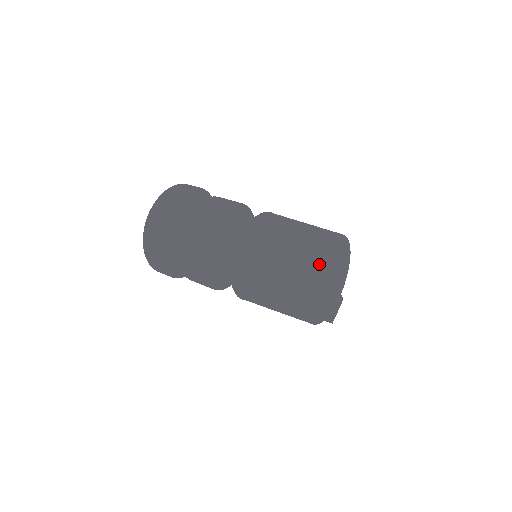
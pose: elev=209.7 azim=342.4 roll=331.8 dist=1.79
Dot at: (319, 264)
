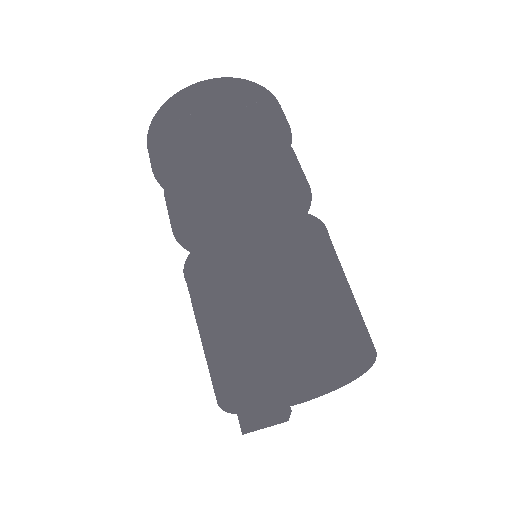
Dot at: (295, 358)
